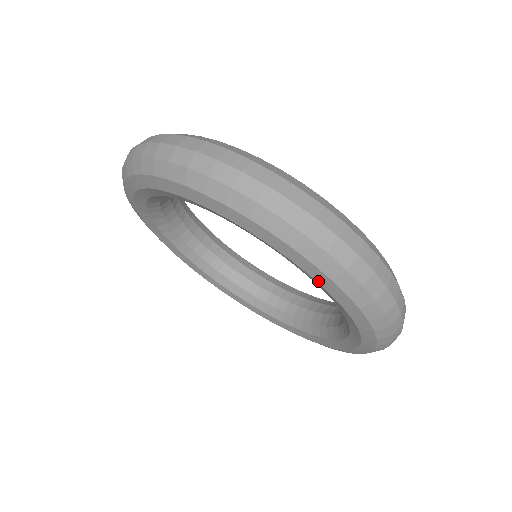
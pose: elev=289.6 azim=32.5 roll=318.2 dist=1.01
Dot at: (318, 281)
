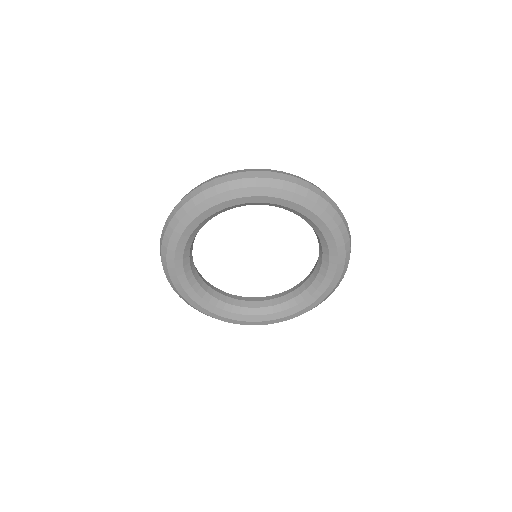
Dot at: (254, 195)
